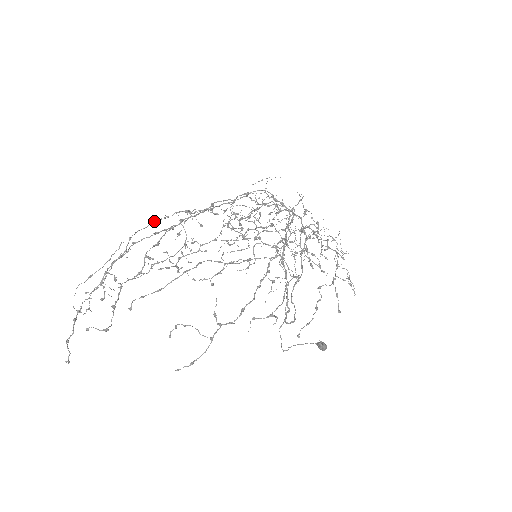
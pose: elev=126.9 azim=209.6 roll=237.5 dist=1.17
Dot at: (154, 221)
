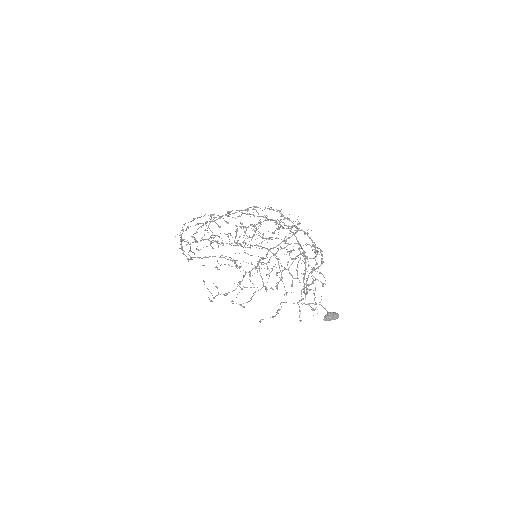
Dot at: (194, 218)
